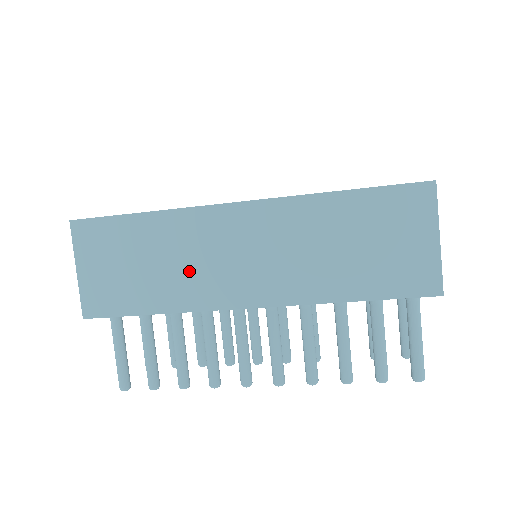
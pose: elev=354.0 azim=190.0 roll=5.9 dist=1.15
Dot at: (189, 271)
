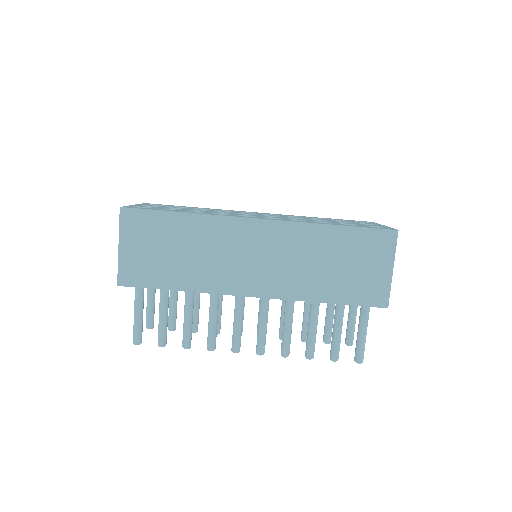
Dot at: (211, 263)
